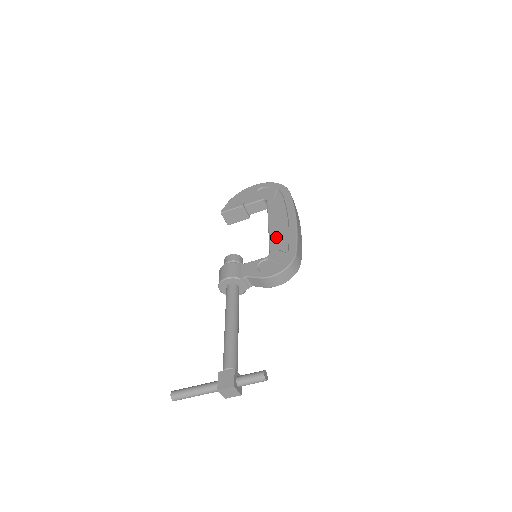
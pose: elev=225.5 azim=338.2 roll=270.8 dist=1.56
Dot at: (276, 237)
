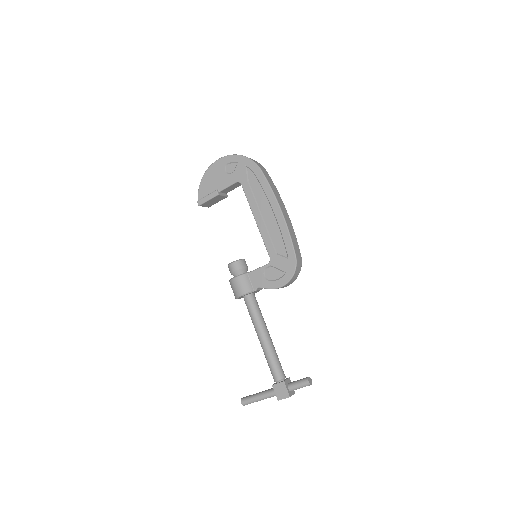
Dot at: (269, 238)
